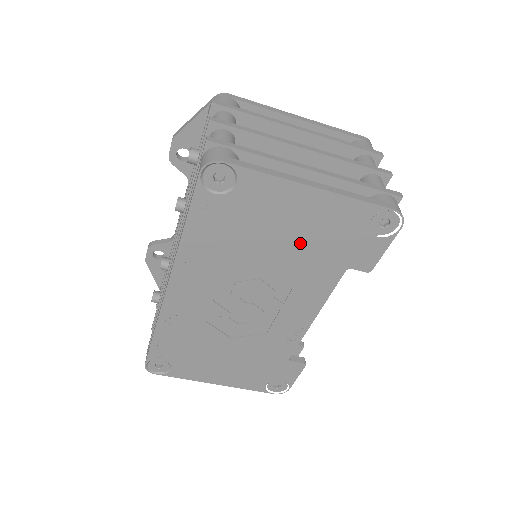
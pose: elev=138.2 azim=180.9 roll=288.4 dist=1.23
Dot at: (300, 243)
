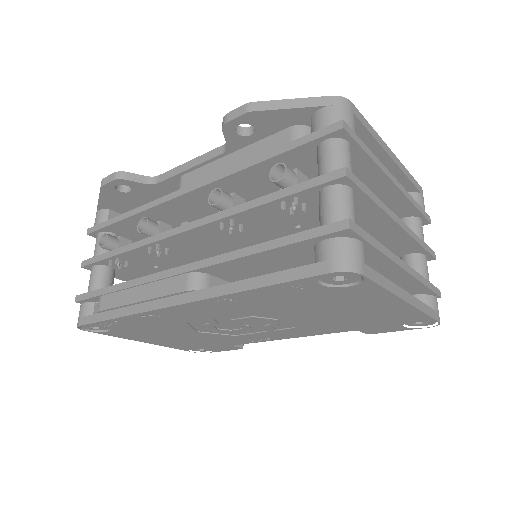
Dot at: (344, 316)
